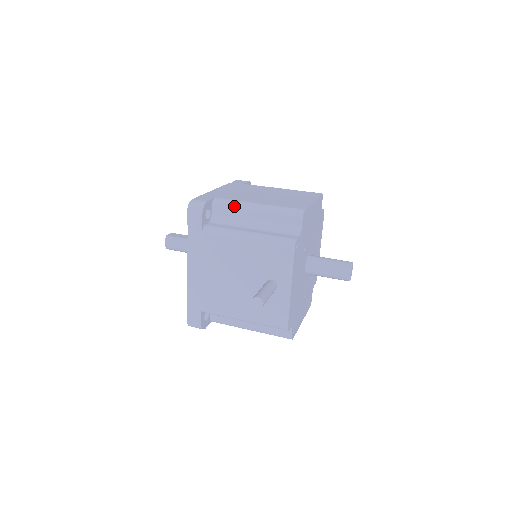
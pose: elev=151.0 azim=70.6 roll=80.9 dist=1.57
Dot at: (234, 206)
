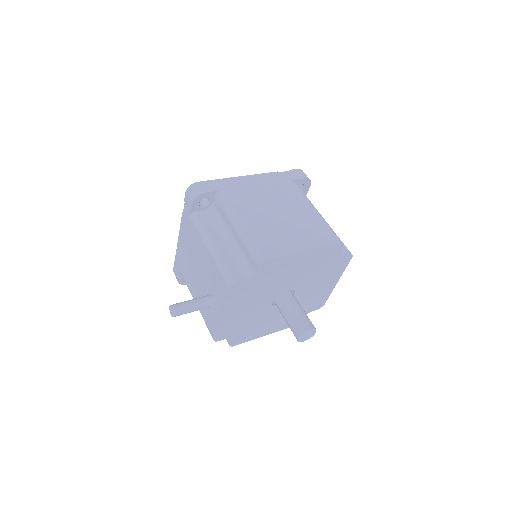
Dot at: (225, 211)
